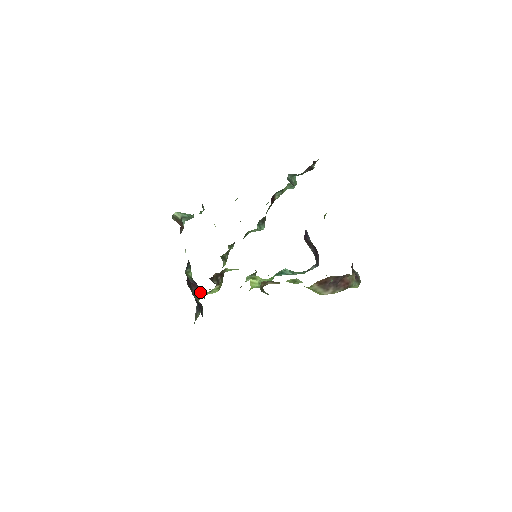
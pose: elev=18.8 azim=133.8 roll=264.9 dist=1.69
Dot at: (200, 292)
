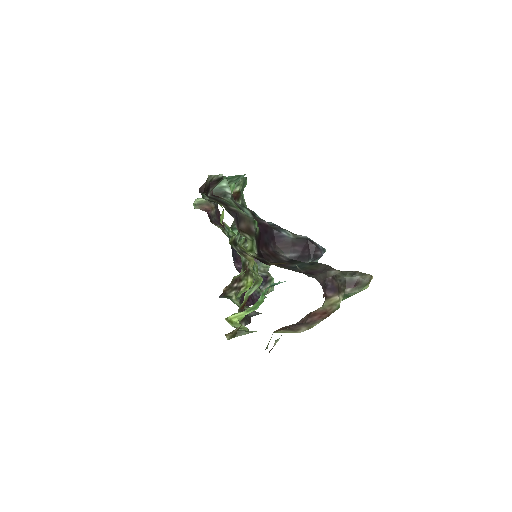
Dot at: occluded
